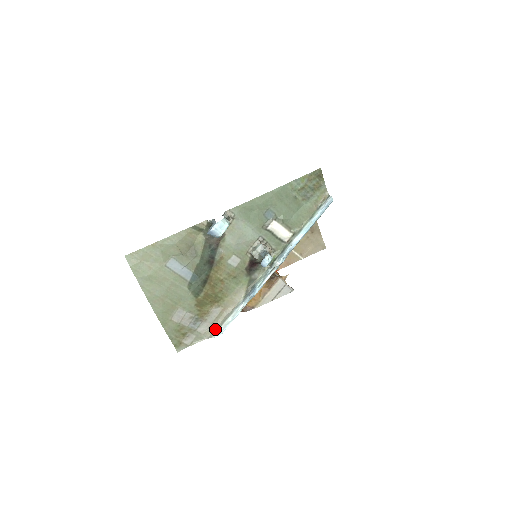
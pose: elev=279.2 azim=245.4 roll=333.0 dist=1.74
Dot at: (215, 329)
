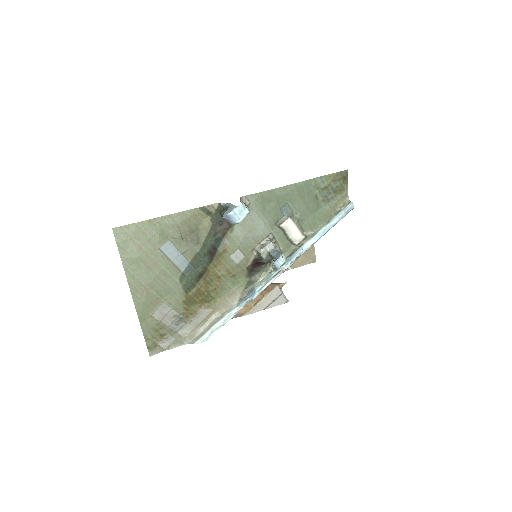
Dot at: (199, 334)
